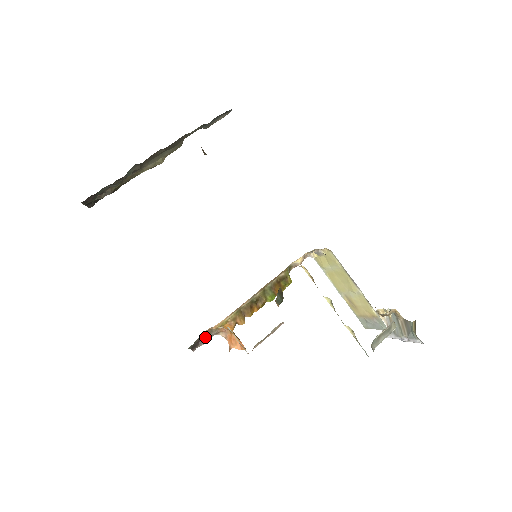
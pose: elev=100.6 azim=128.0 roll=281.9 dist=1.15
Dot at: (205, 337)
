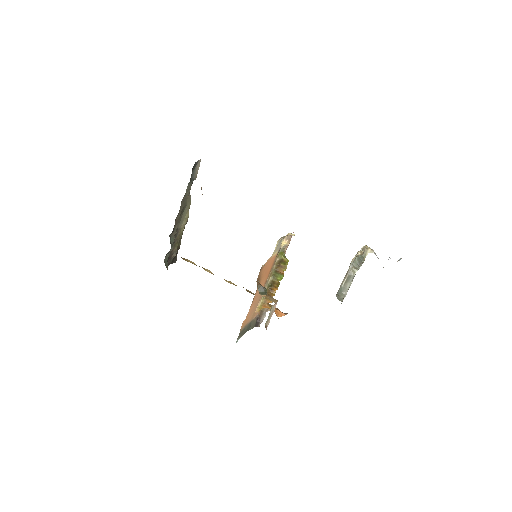
Dot at: (260, 316)
